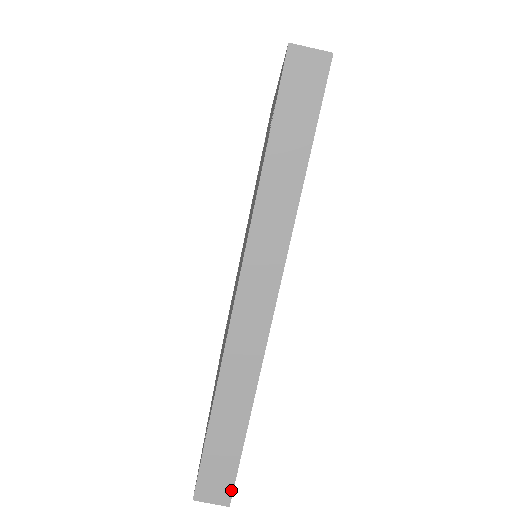
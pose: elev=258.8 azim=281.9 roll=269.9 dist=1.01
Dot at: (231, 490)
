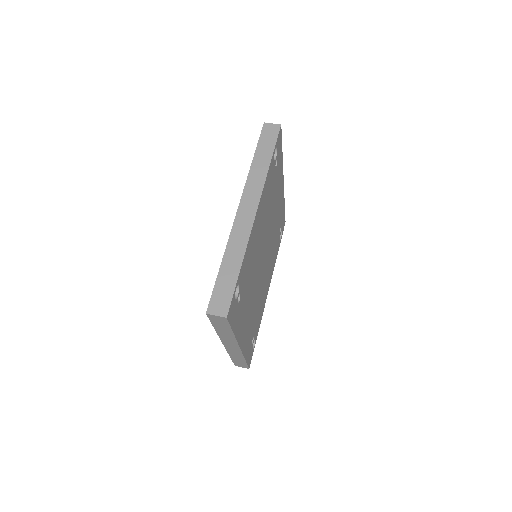
Dot at: (228, 307)
